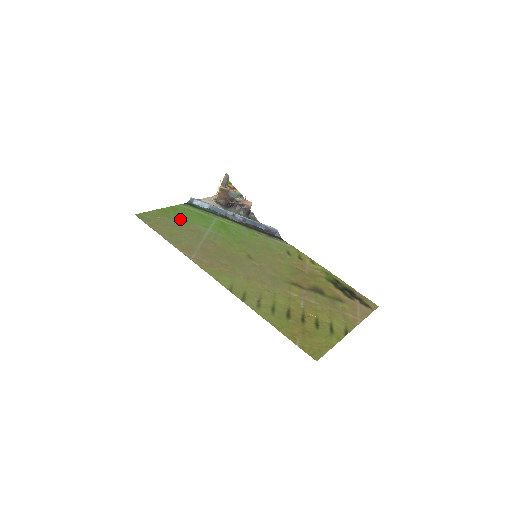
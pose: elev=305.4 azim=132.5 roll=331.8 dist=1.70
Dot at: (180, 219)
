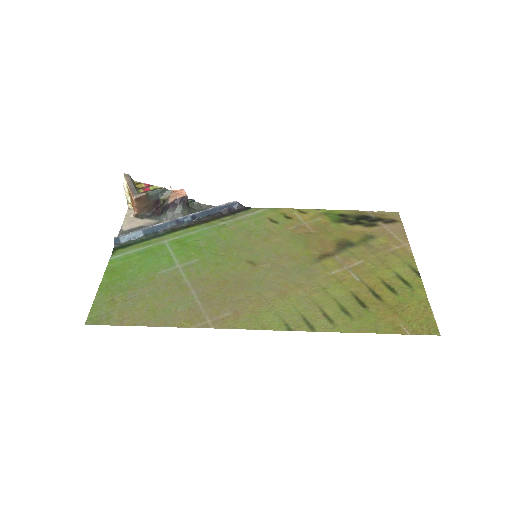
Dot at: (136, 280)
